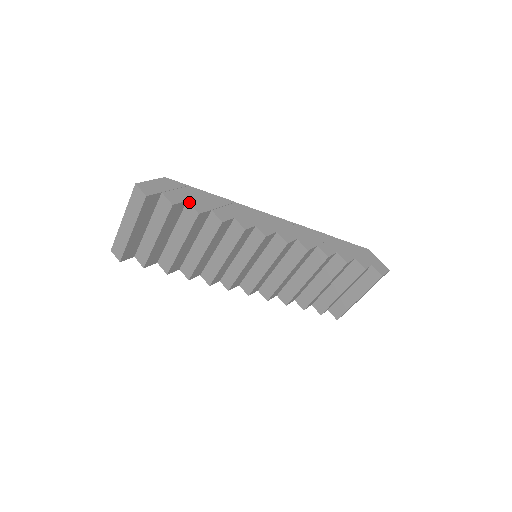
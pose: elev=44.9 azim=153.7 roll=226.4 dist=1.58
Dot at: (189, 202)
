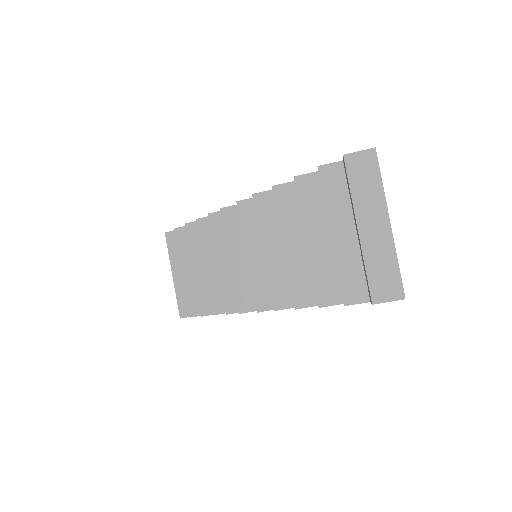
Dot at: occluded
